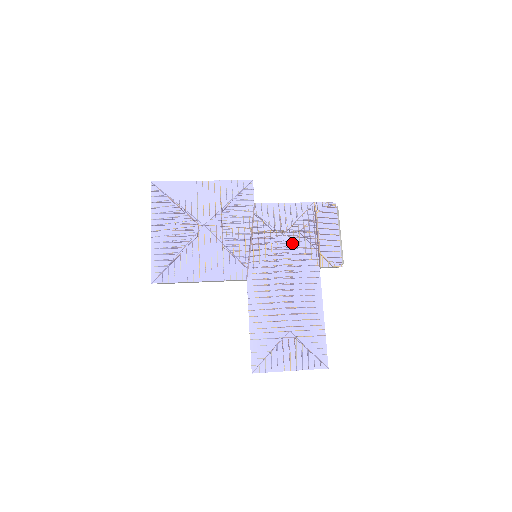
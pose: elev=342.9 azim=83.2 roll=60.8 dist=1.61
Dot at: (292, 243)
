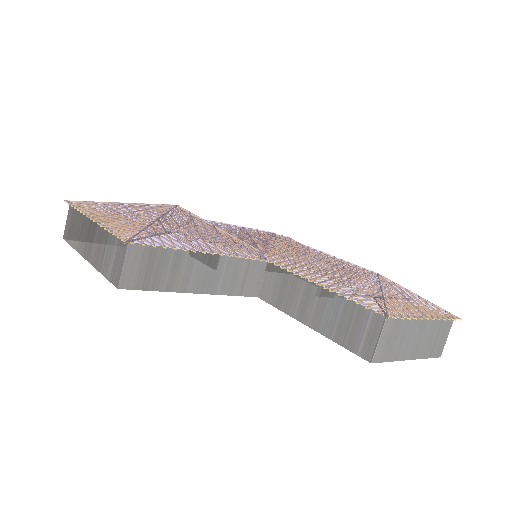
Dot at: occluded
